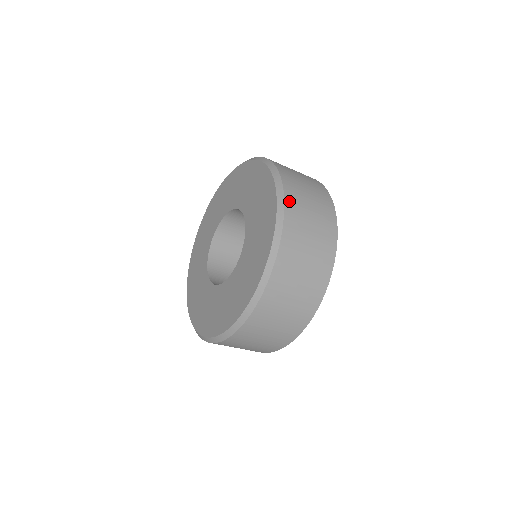
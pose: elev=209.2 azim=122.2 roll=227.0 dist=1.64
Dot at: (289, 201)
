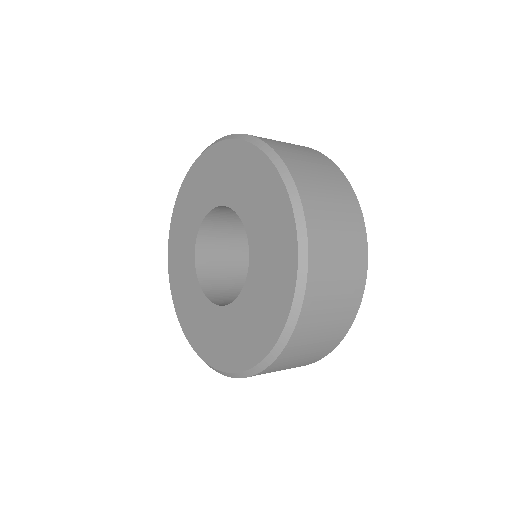
Dot at: (270, 143)
